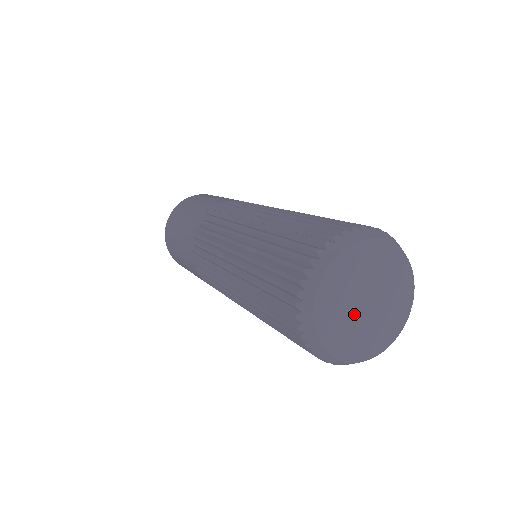
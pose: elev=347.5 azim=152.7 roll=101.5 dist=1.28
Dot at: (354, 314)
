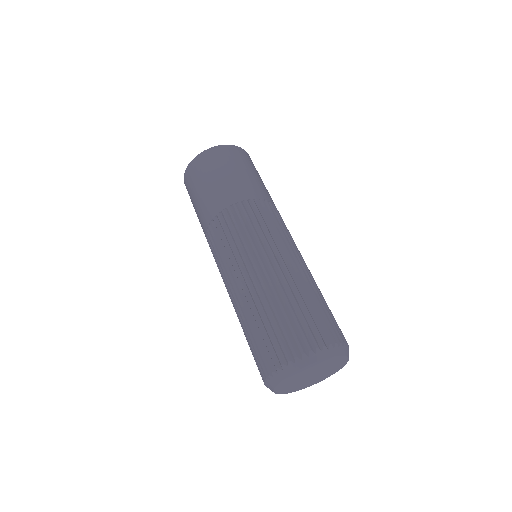
Dot at: (301, 379)
